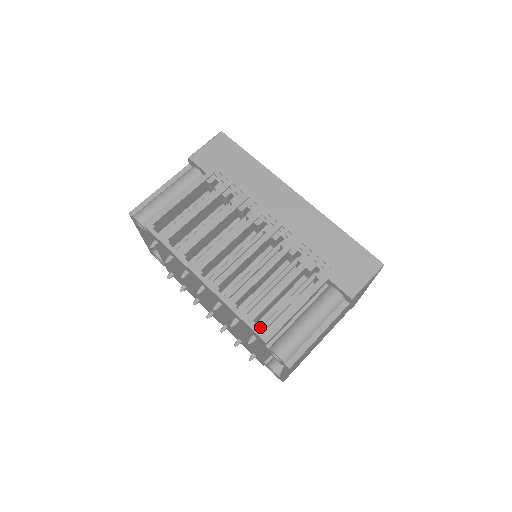
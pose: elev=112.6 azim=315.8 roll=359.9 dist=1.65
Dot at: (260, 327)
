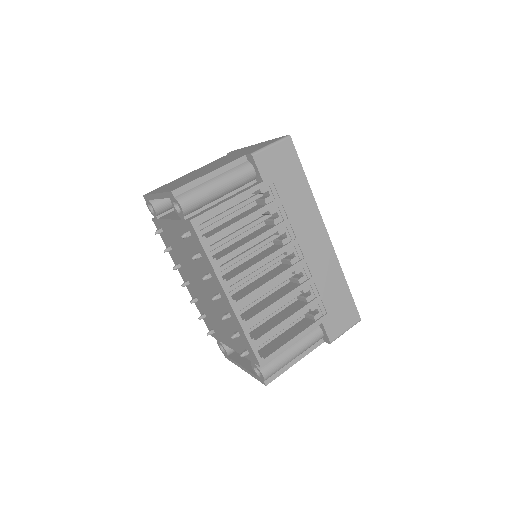
Dot at: occluded
